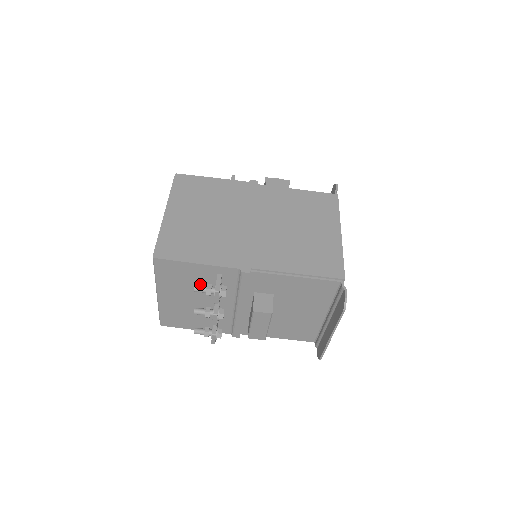
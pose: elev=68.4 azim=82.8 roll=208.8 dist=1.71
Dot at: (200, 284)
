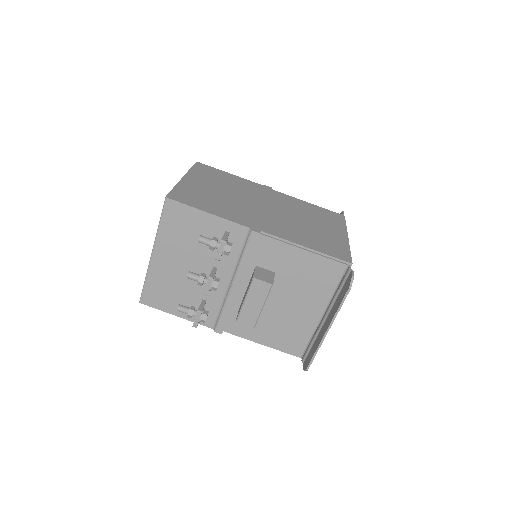
Dot at: (203, 244)
